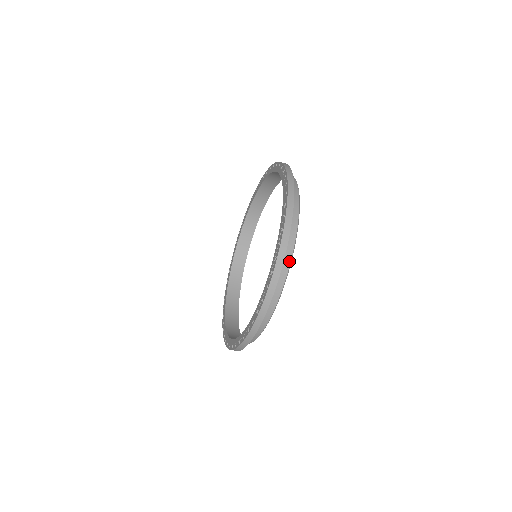
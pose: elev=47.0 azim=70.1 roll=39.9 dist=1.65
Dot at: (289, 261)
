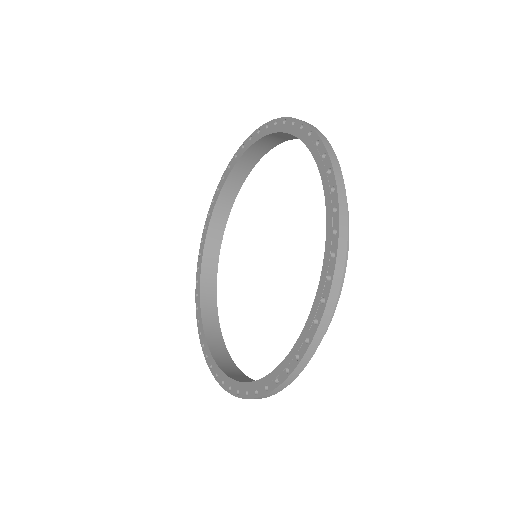
Dot at: occluded
